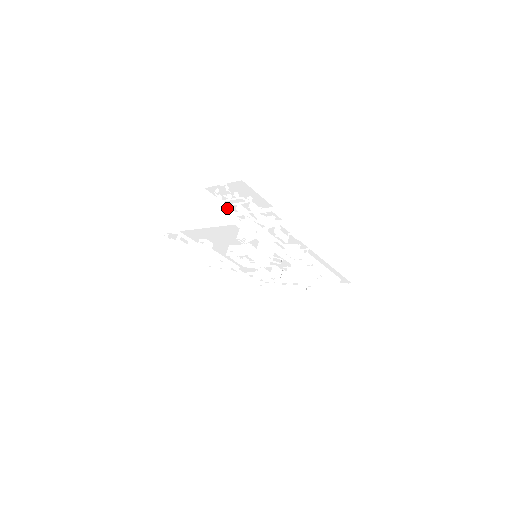
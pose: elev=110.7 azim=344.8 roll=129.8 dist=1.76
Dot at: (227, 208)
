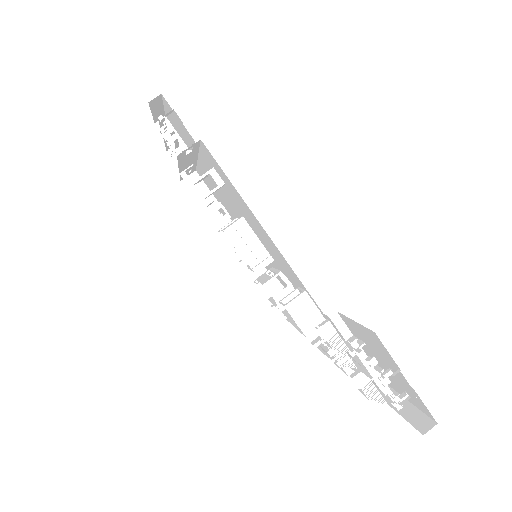
Dot at: occluded
